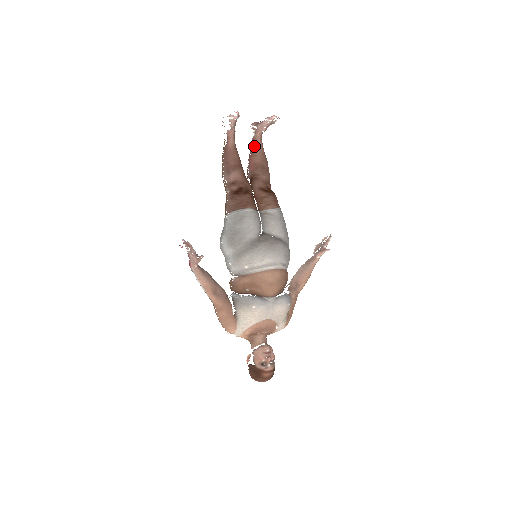
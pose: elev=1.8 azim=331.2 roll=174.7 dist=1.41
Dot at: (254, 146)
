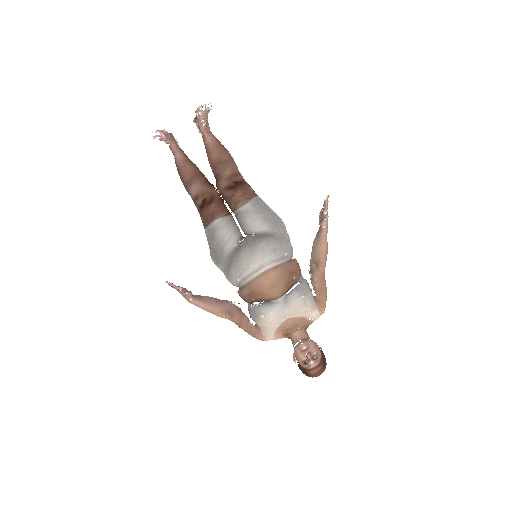
Dot at: (205, 144)
